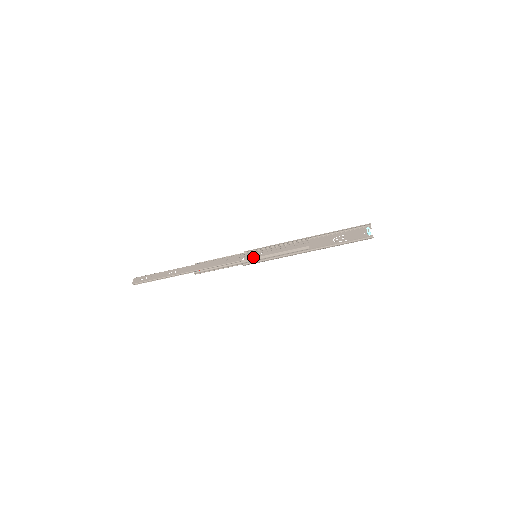
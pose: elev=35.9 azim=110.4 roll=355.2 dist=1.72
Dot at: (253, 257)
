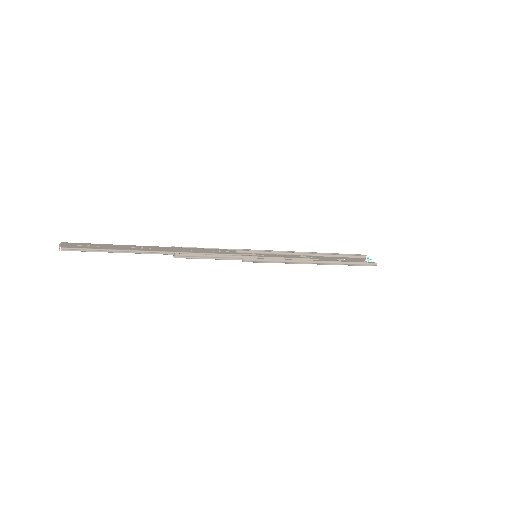
Dot at: occluded
